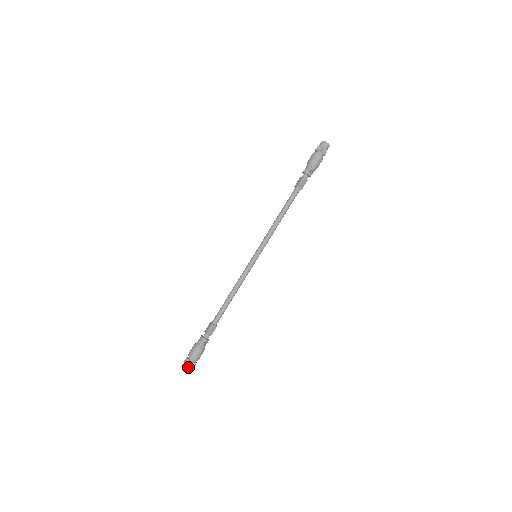
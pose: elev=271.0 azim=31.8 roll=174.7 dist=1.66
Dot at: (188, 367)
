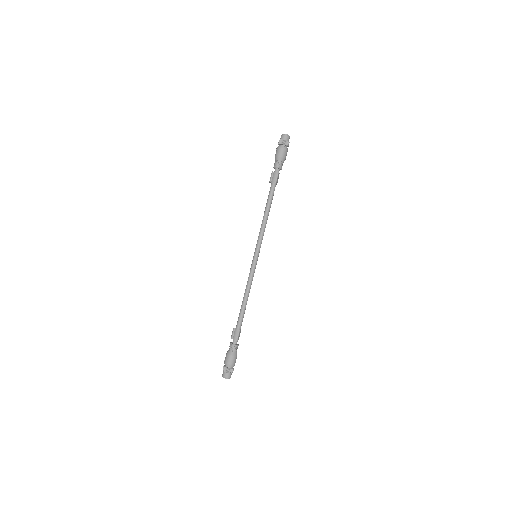
Dot at: (230, 375)
